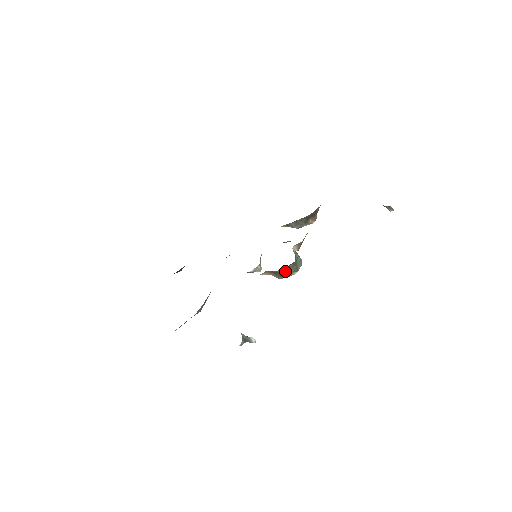
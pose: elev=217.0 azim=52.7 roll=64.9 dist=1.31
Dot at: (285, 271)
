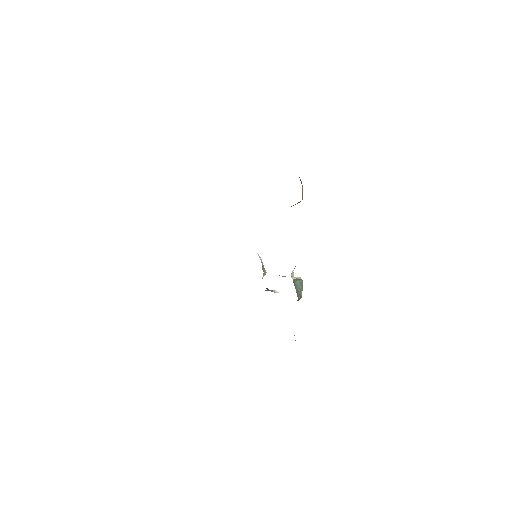
Dot at: occluded
